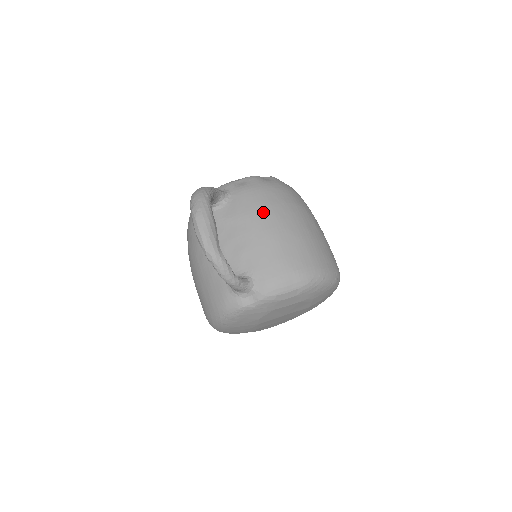
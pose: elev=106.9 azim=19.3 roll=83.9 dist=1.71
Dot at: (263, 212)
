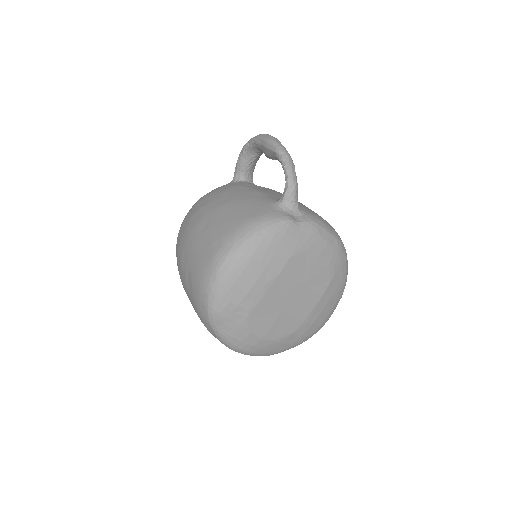
Dot at: occluded
